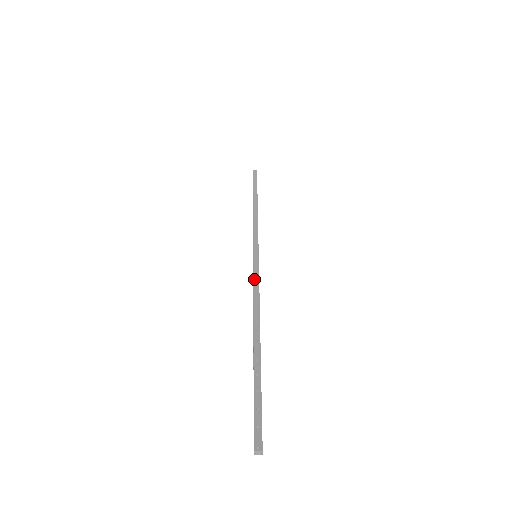
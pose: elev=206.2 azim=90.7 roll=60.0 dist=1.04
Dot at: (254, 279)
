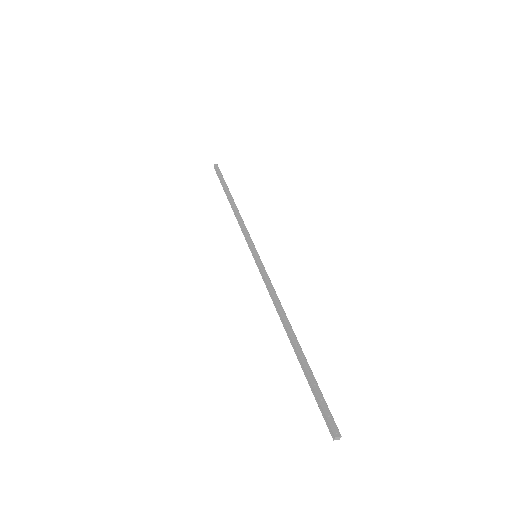
Dot at: (266, 279)
